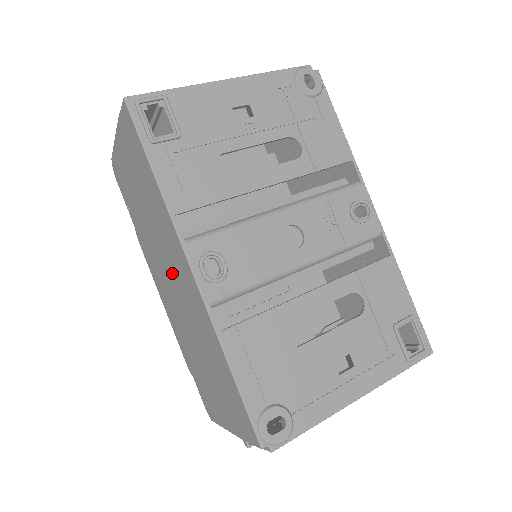
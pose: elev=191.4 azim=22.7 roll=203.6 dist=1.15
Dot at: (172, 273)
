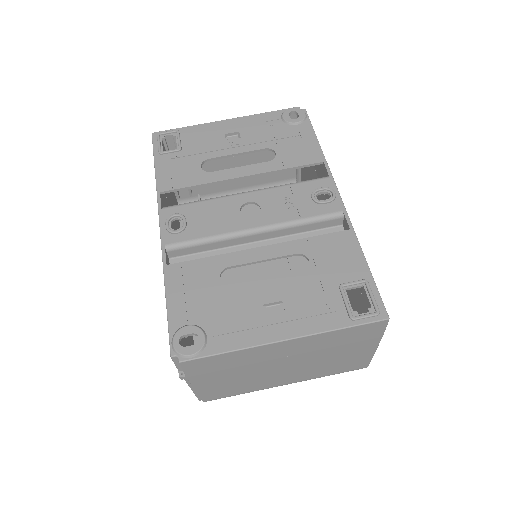
Dot at: occluded
